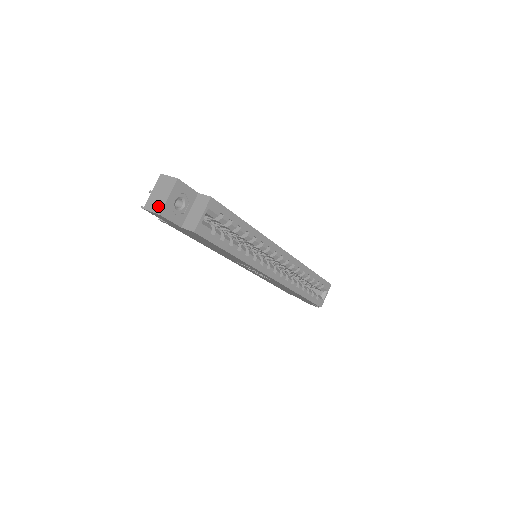
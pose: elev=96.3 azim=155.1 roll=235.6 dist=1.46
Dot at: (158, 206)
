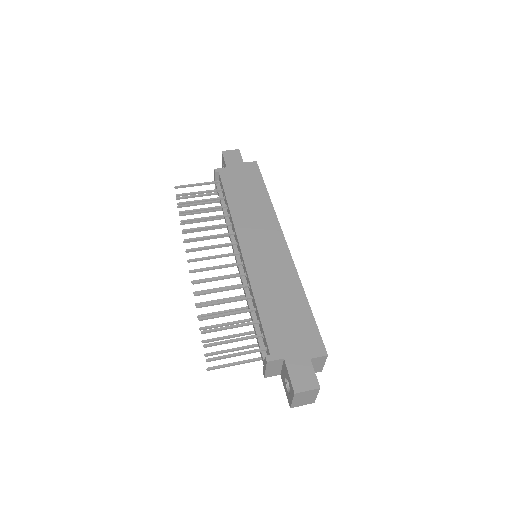
Dot at: (309, 402)
